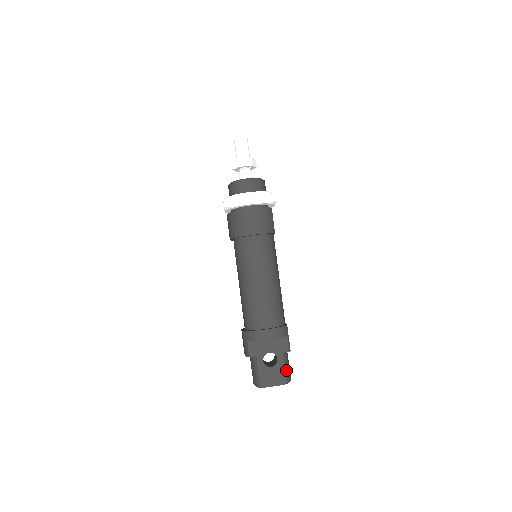
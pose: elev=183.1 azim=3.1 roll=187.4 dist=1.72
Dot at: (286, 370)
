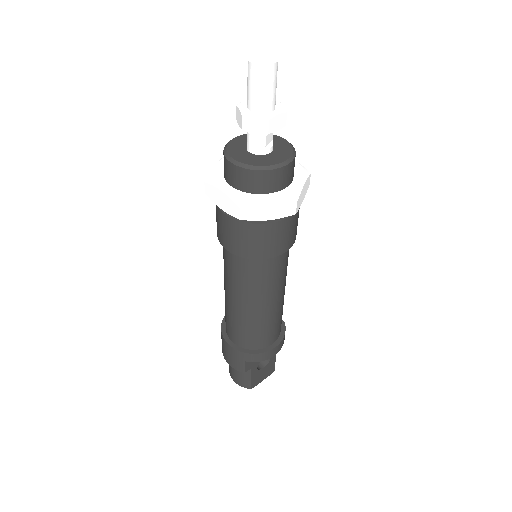
Dot at: (275, 360)
